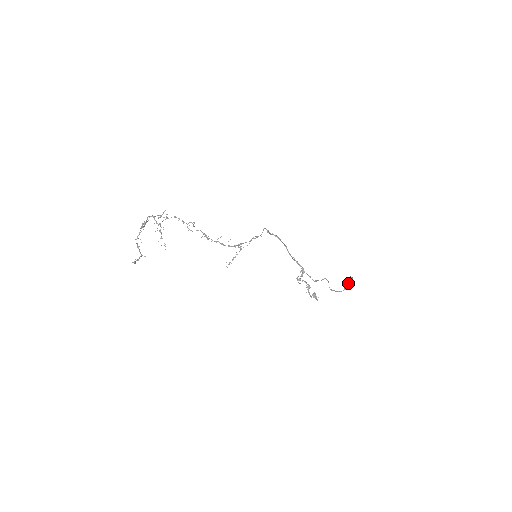
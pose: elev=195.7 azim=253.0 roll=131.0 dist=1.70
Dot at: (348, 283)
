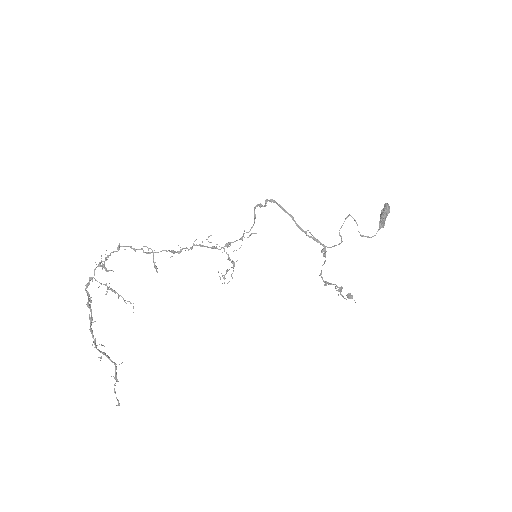
Dot at: (384, 218)
